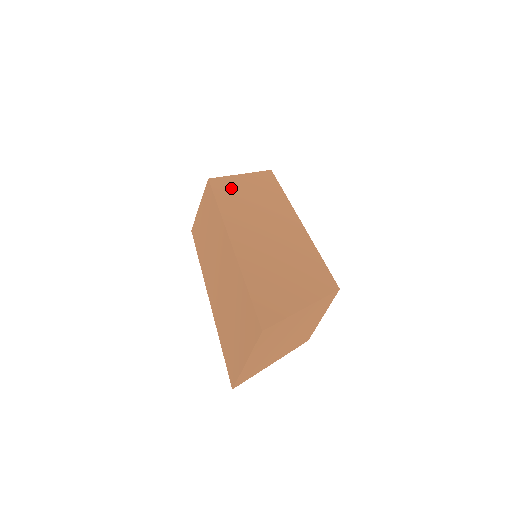
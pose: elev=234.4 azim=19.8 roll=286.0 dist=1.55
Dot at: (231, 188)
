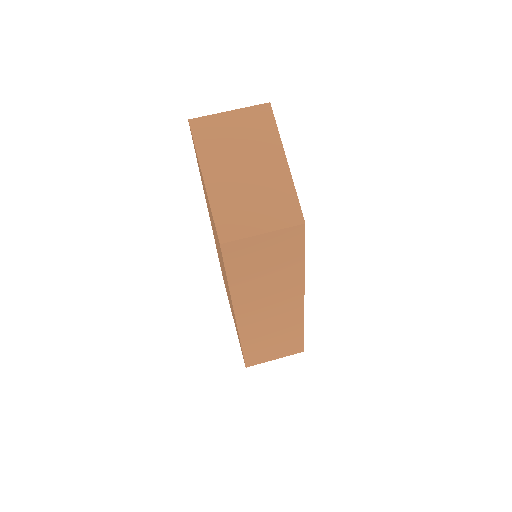
Dot at: occluded
